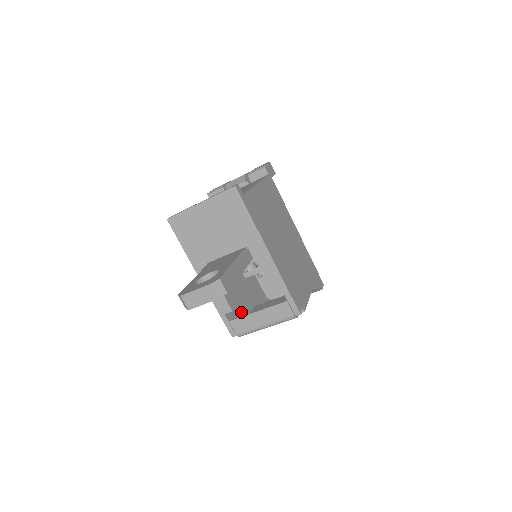
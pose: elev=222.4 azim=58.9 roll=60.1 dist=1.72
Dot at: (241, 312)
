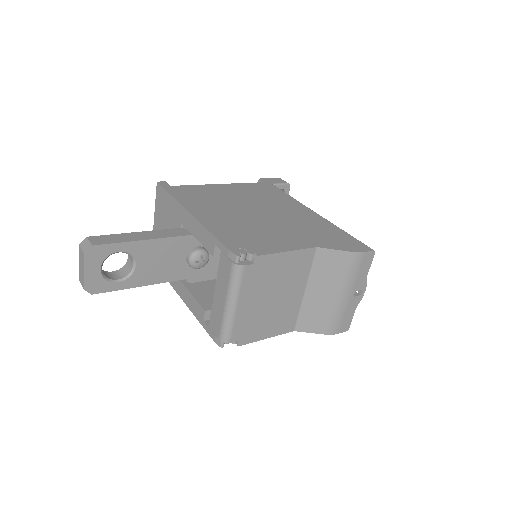
Dot at: occluded
